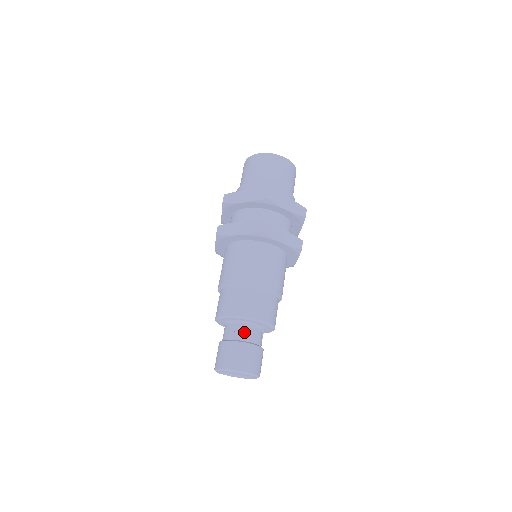
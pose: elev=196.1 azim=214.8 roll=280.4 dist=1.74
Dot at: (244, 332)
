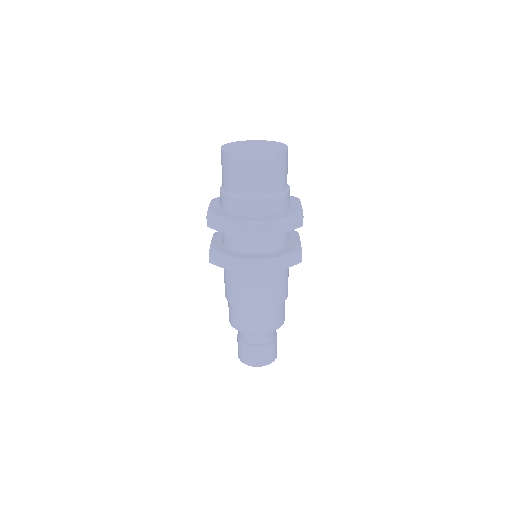
Dot at: (273, 333)
